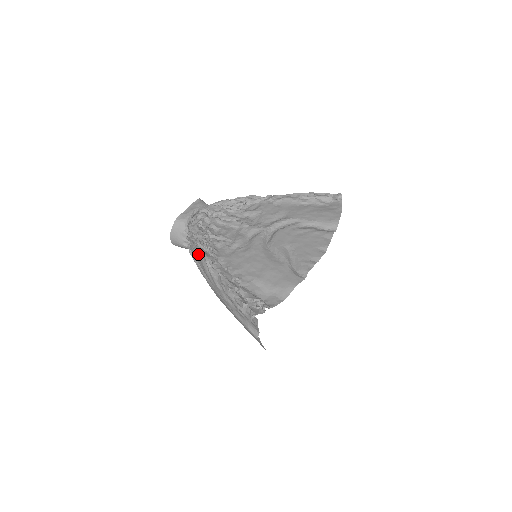
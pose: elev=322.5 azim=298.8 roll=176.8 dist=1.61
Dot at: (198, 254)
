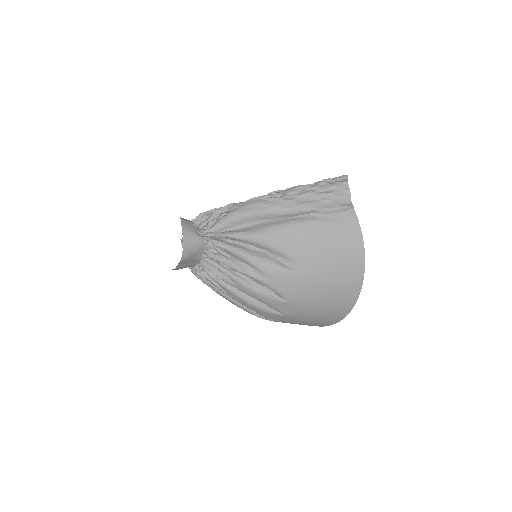
Dot at: (240, 207)
